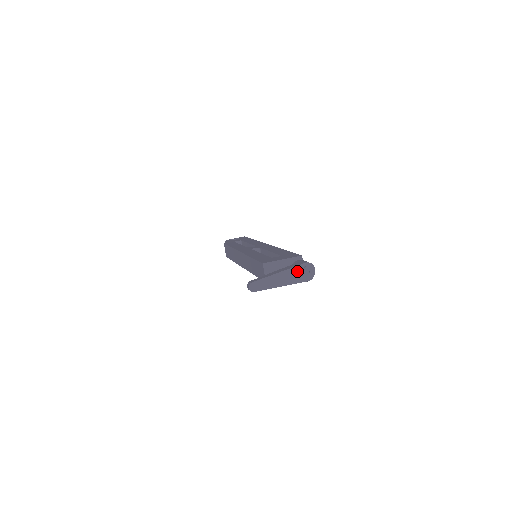
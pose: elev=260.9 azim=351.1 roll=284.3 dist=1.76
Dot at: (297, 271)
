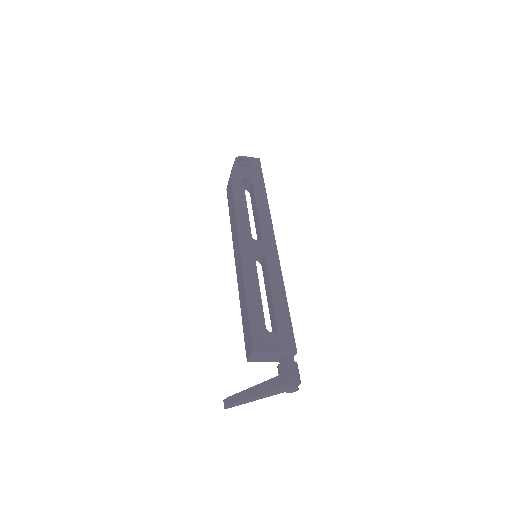
Dot at: (282, 389)
